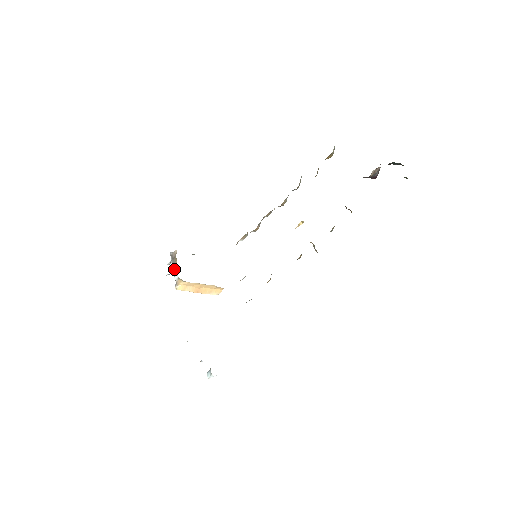
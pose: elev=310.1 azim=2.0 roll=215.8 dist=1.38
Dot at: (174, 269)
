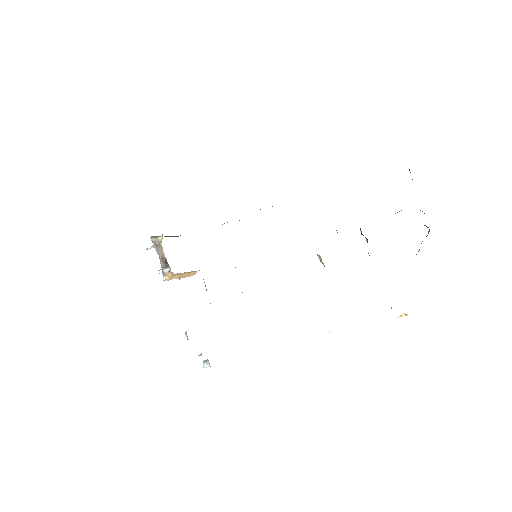
Dot at: (160, 259)
